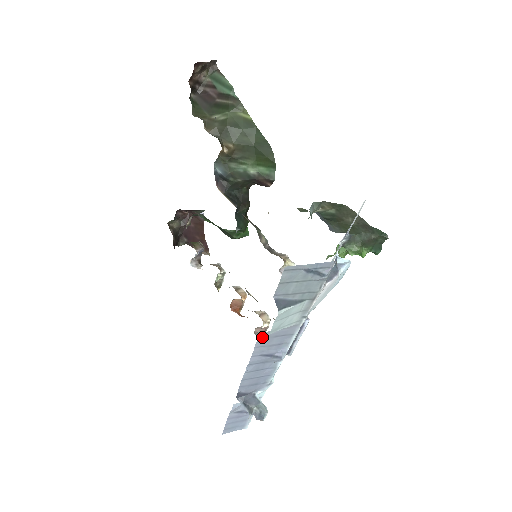
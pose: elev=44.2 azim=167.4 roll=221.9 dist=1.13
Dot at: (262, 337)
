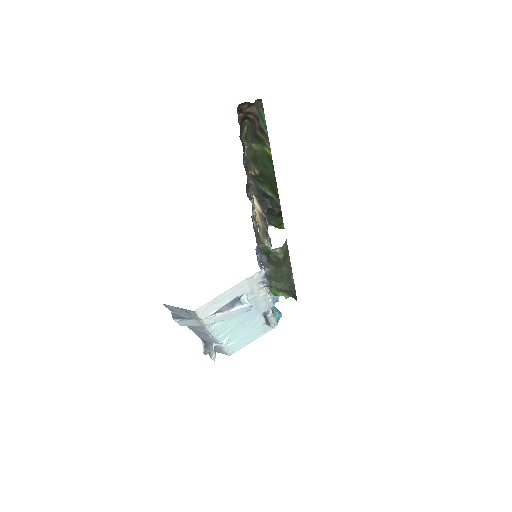
Dot at: occluded
